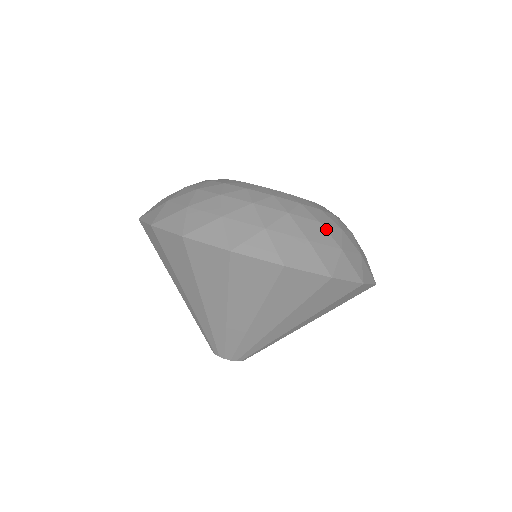
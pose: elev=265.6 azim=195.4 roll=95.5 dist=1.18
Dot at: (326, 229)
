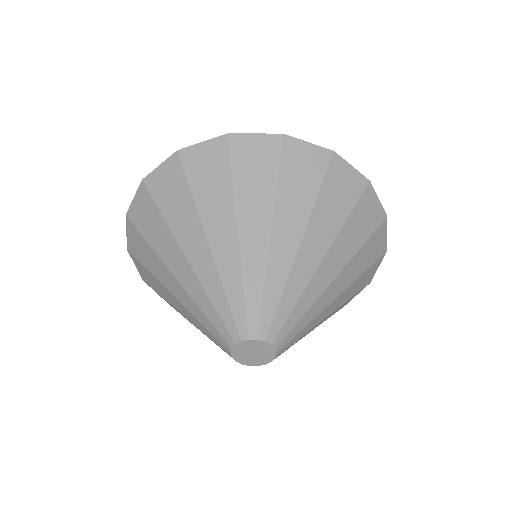
Dot at: occluded
